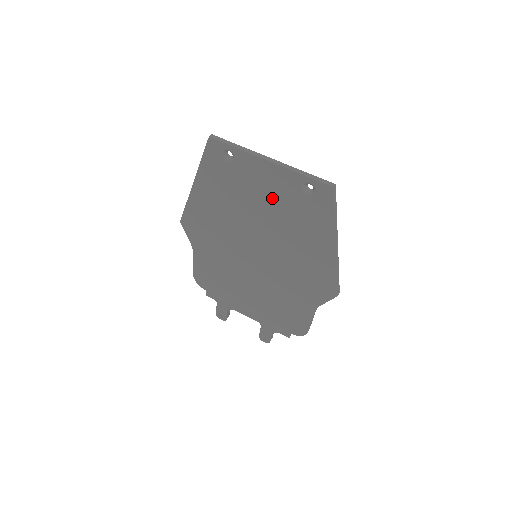
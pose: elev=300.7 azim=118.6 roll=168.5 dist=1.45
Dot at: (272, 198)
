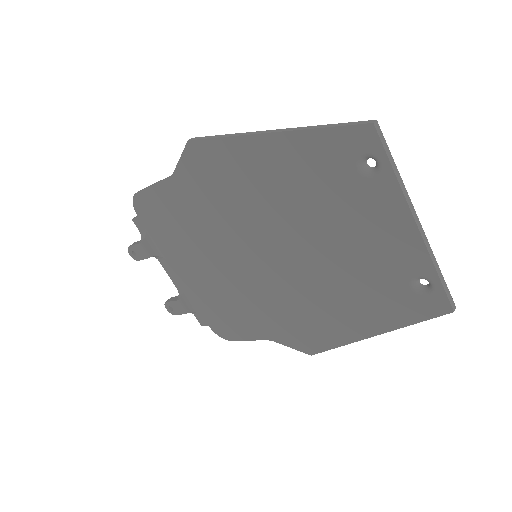
Dot at: (362, 248)
